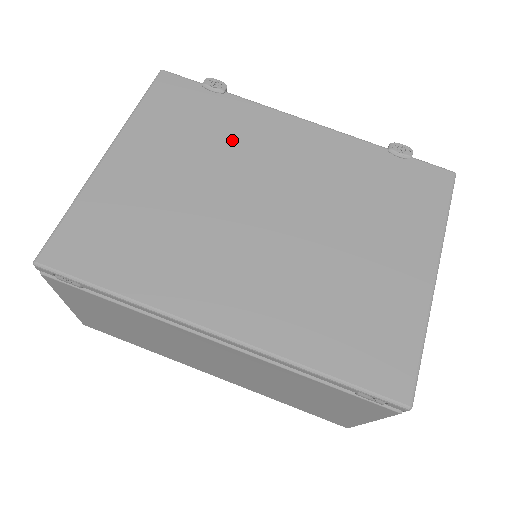
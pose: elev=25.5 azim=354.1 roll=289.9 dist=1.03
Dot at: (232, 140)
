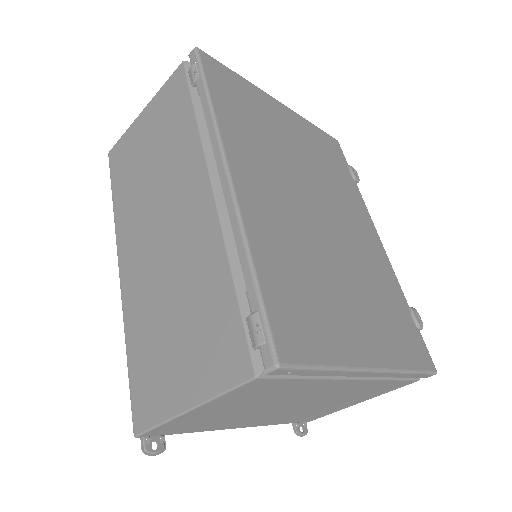
Dot at: (338, 185)
